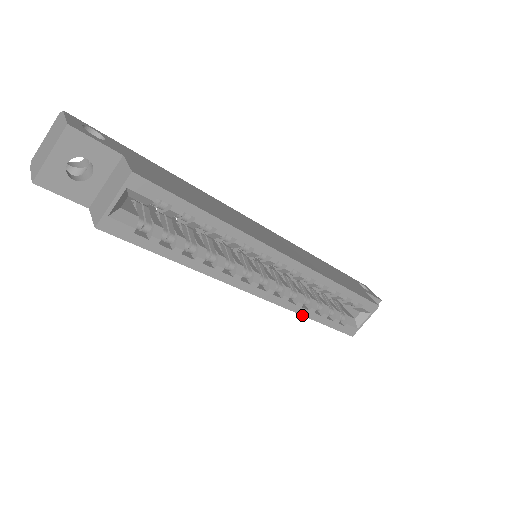
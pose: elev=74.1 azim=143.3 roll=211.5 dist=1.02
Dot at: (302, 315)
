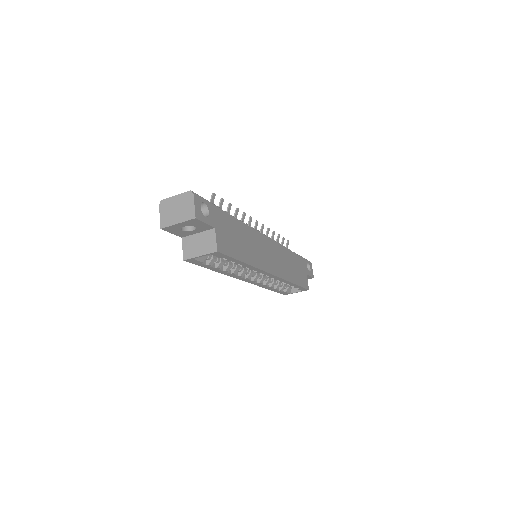
Dot at: occluded
